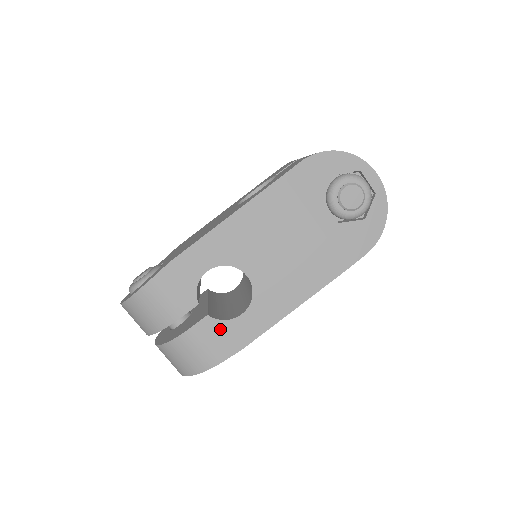
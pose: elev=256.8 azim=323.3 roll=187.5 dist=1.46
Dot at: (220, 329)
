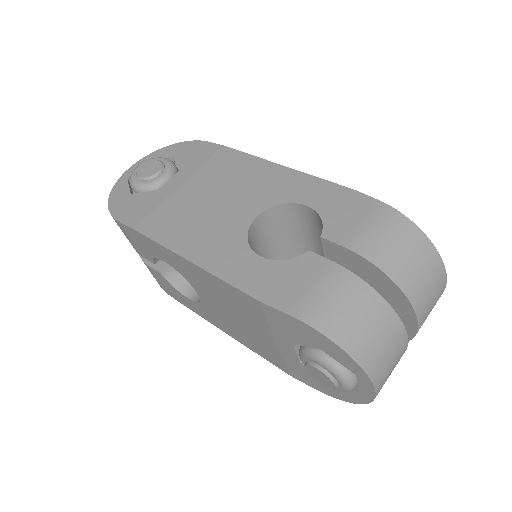
Dot at: (169, 286)
